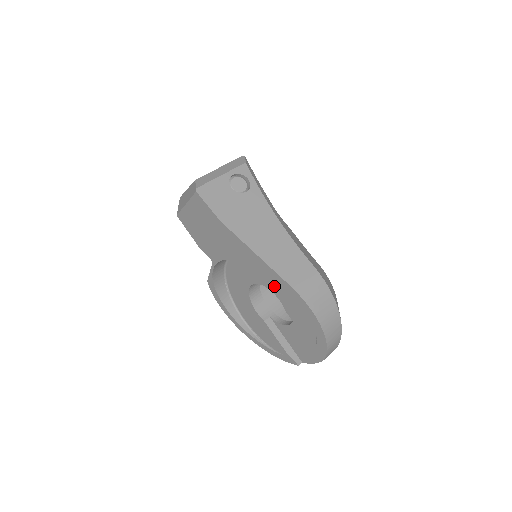
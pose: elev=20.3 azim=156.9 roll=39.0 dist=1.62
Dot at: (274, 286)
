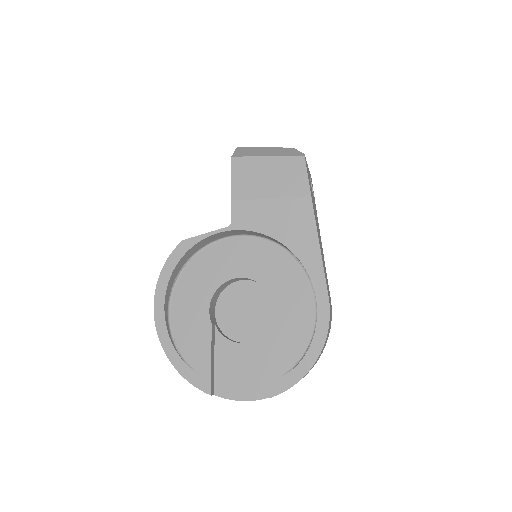
Dot at: (281, 292)
